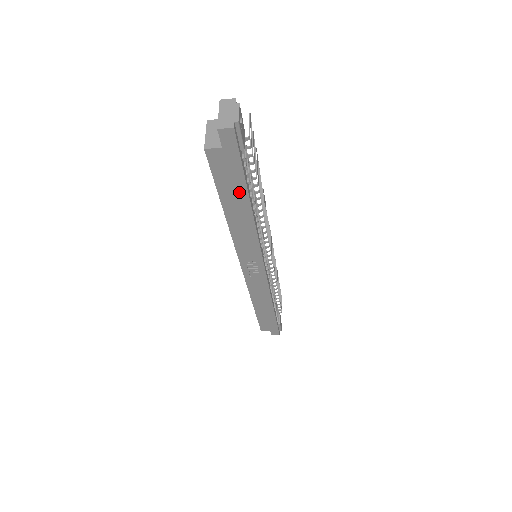
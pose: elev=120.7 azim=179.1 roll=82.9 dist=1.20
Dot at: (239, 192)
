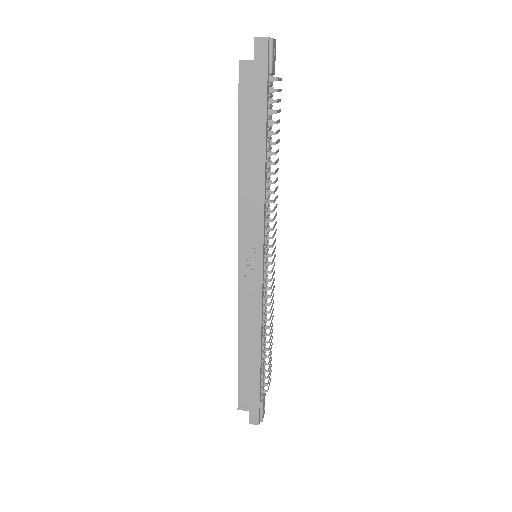
Dot at: (258, 124)
